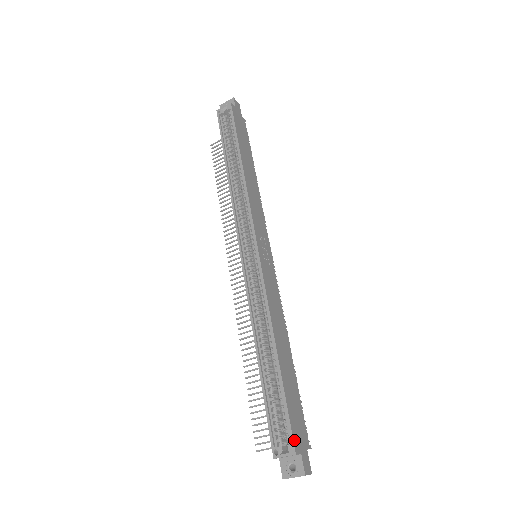
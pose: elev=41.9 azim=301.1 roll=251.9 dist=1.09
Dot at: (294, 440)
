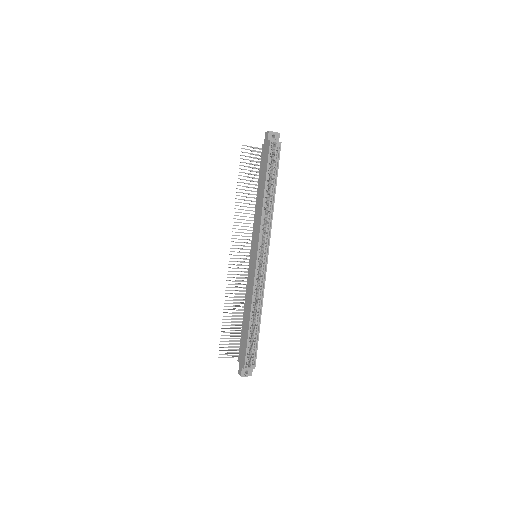
Dot at: (255, 363)
